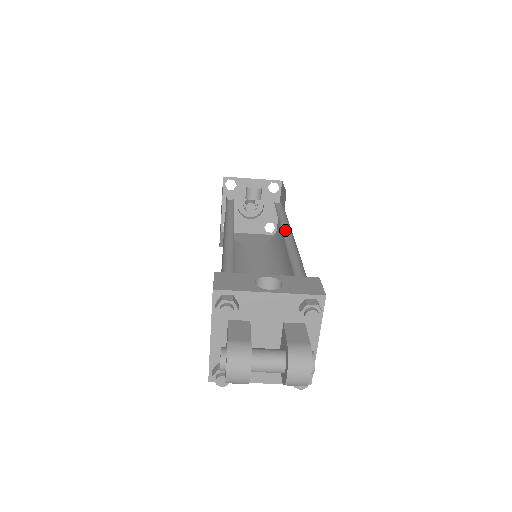
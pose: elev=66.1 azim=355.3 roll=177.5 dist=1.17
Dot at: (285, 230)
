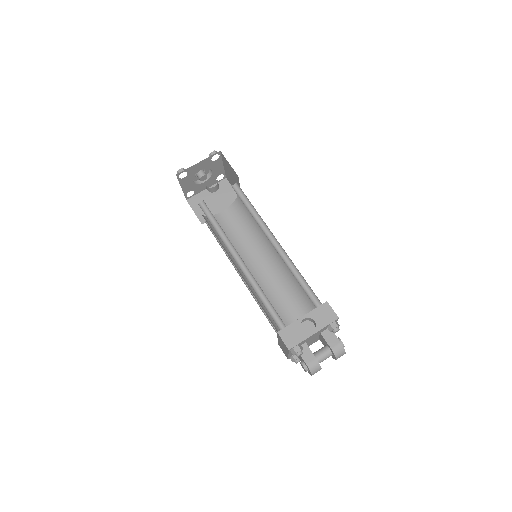
Dot at: (266, 231)
